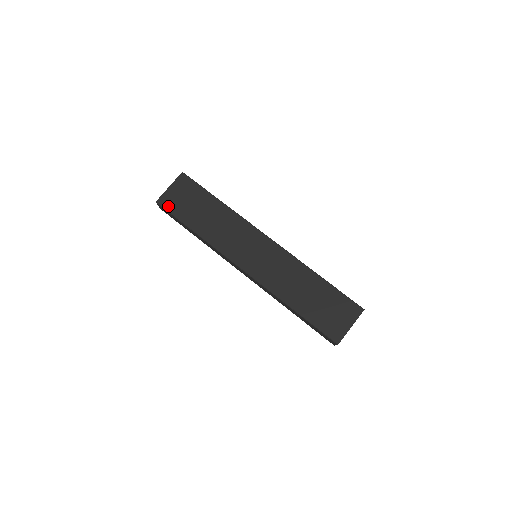
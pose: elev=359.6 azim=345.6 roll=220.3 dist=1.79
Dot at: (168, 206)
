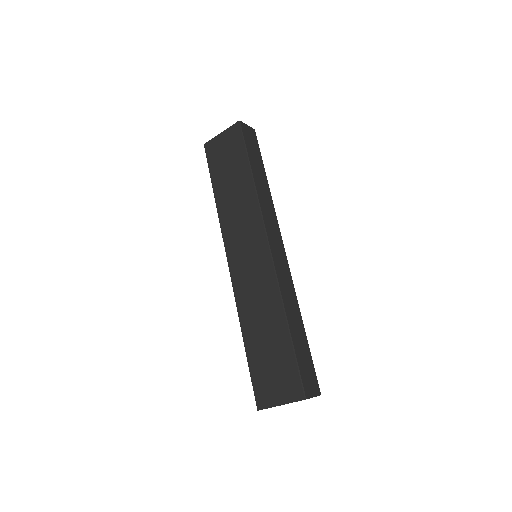
Dot at: (210, 155)
